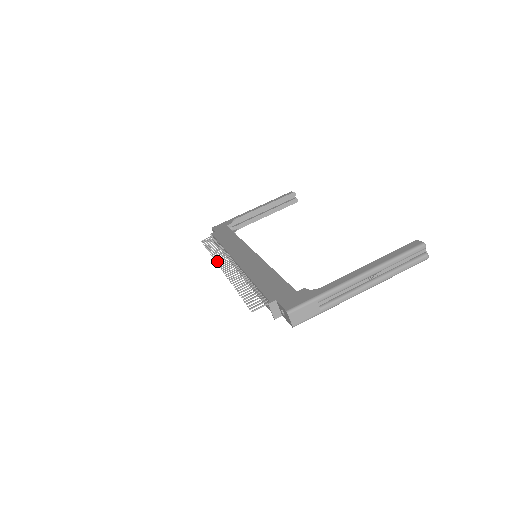
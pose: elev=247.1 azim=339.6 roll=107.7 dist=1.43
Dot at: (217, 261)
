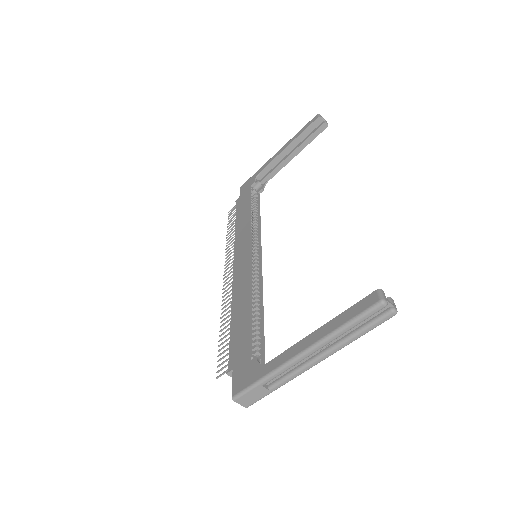
Dot at: (225, 261)
